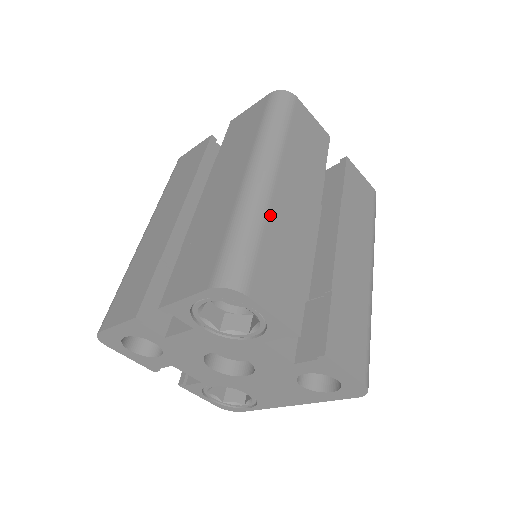
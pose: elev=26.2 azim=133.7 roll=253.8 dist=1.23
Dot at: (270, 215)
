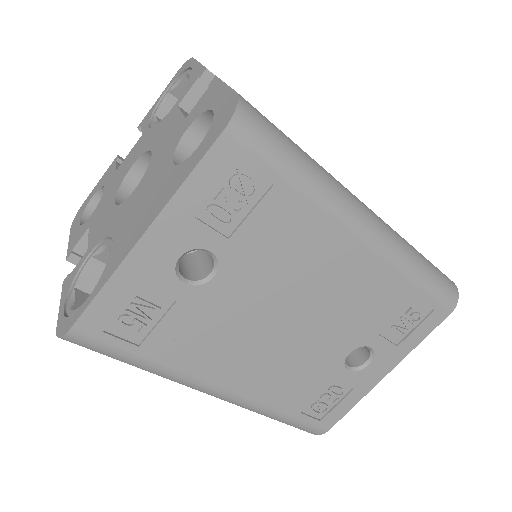
Dot at: occluded
